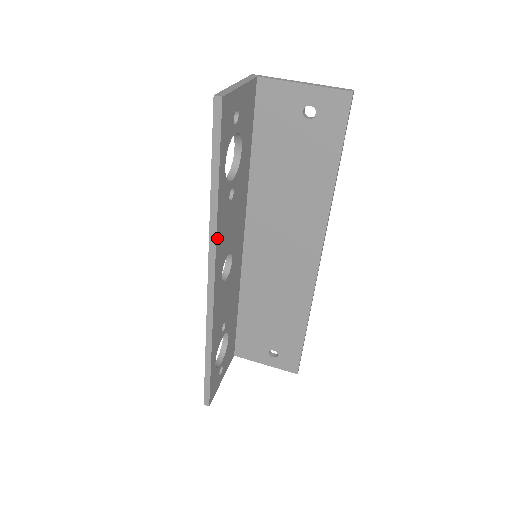
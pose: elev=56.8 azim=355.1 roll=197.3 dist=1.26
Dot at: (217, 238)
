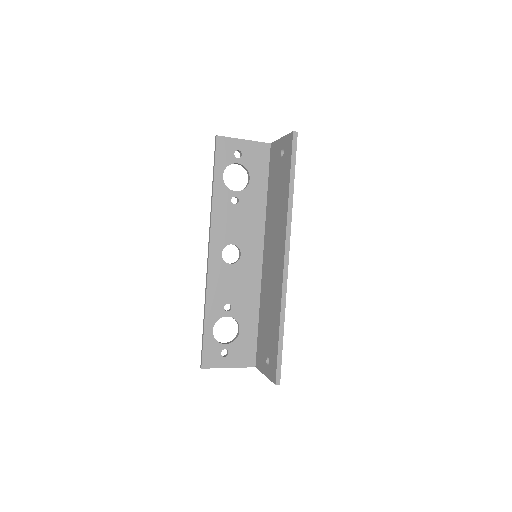
Dot at: (213, 218)
